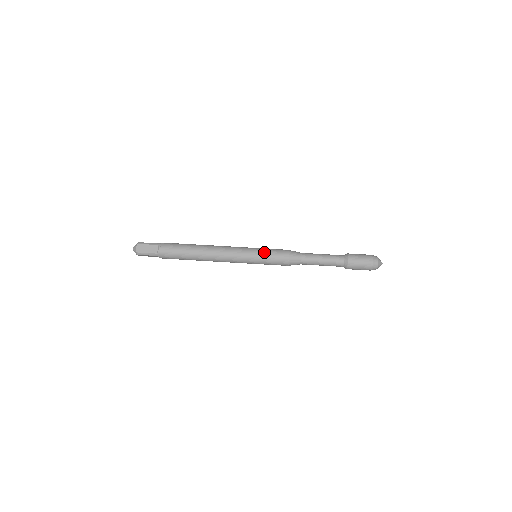
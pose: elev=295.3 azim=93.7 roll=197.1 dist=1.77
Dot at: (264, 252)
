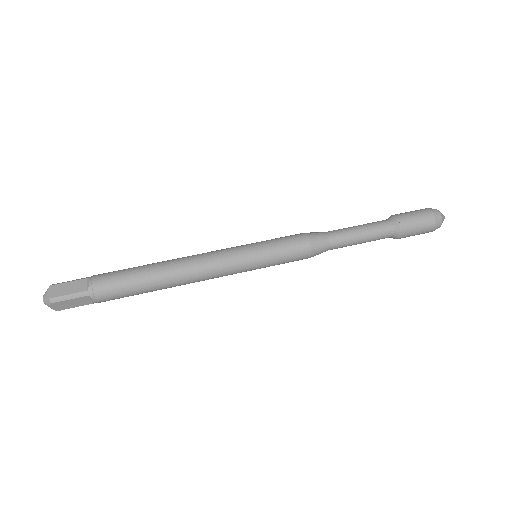
Dot at: (267, 241)
